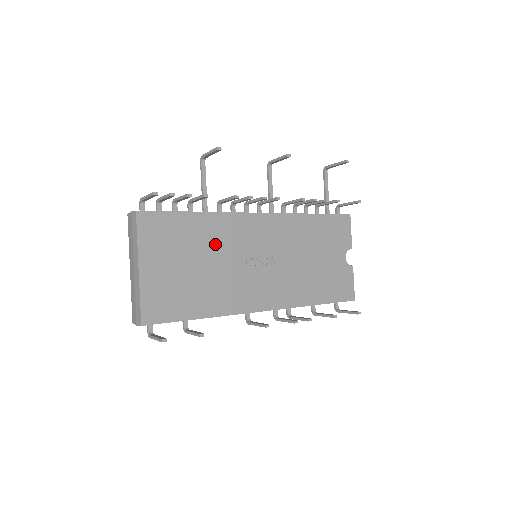
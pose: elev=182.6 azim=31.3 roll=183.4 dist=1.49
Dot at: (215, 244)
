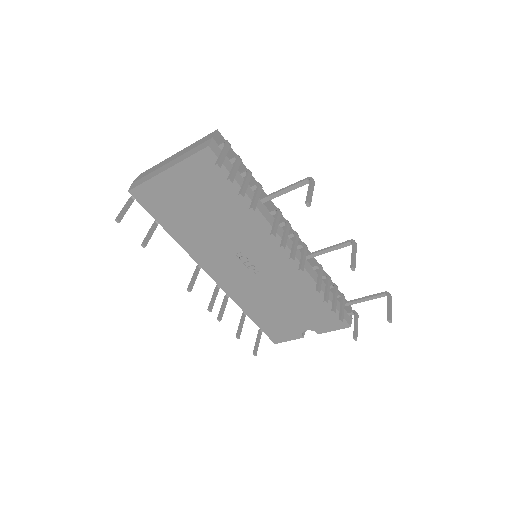
Dot at: (234, 223)
